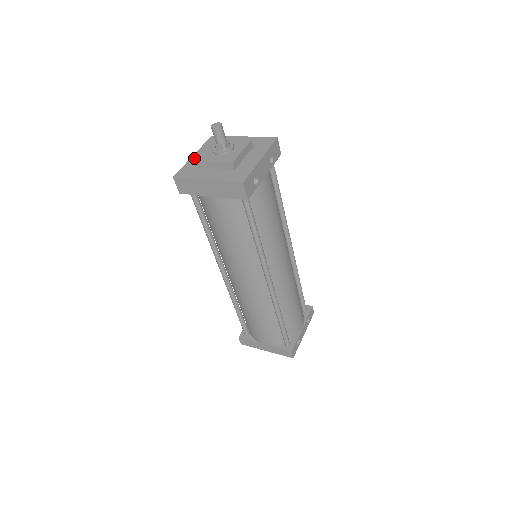
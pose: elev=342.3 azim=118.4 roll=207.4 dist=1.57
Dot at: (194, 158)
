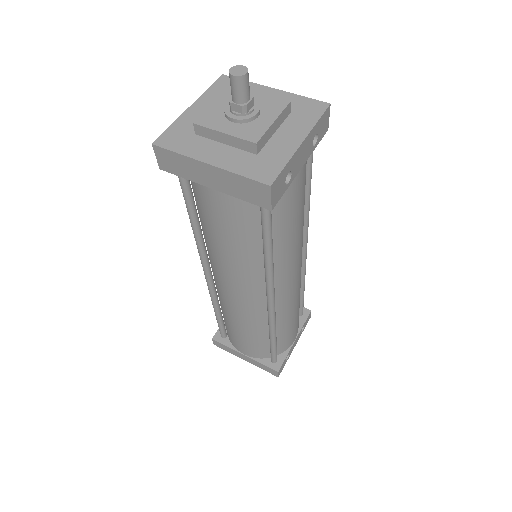
Dot at: (190, 113)
